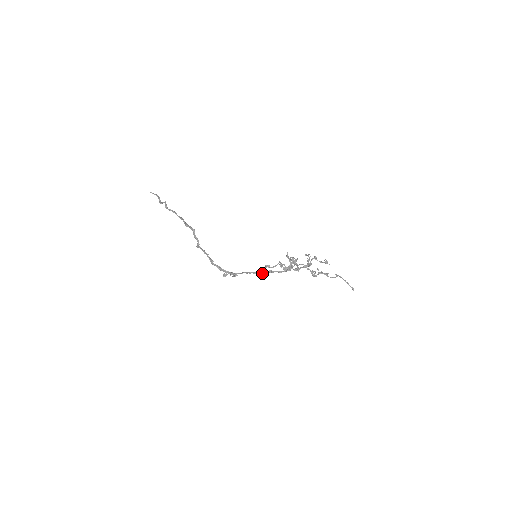
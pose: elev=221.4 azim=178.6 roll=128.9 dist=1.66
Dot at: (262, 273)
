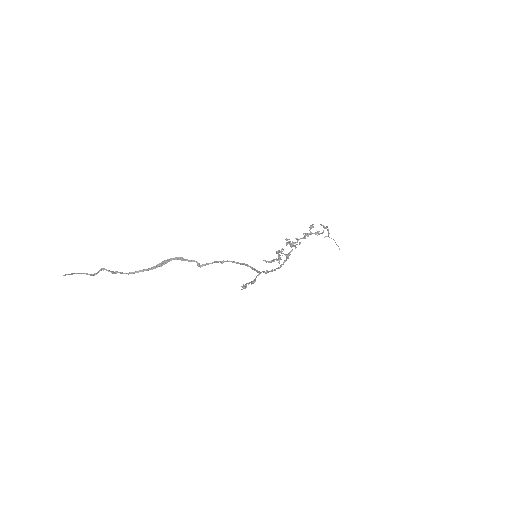
Dot at: occluded
